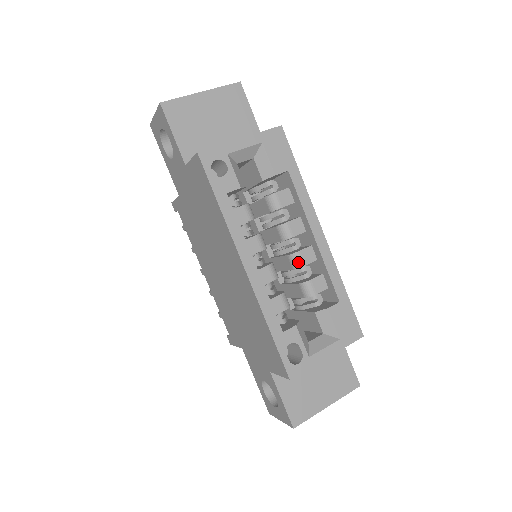
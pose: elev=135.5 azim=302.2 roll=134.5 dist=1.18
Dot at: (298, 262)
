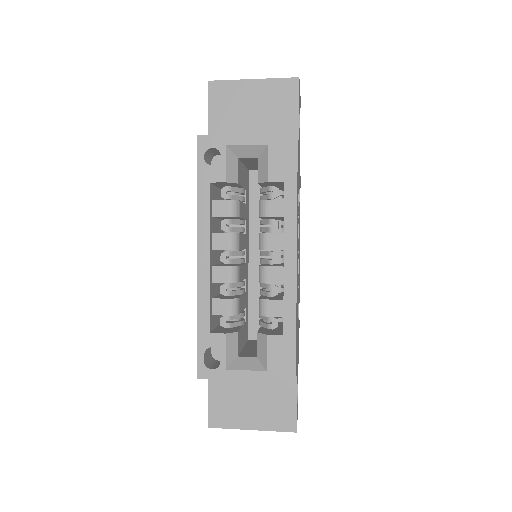
Dot at: (263, 277)
